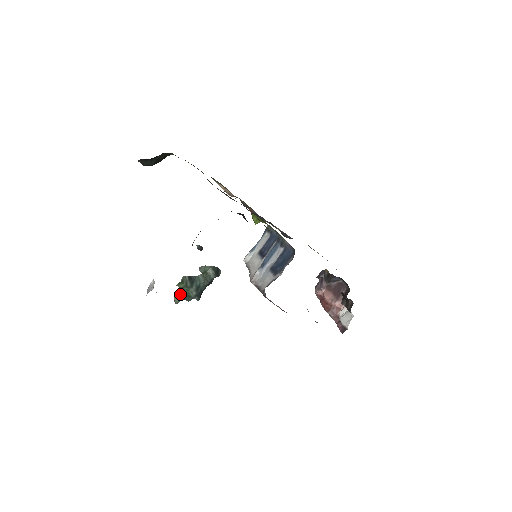
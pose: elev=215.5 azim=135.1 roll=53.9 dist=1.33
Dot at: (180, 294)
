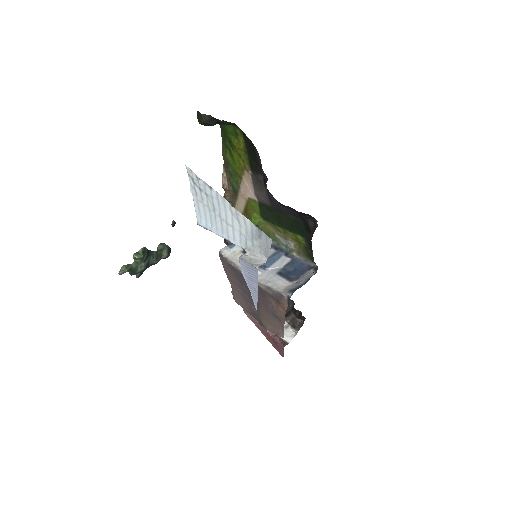
Dot at: (129, 265)
